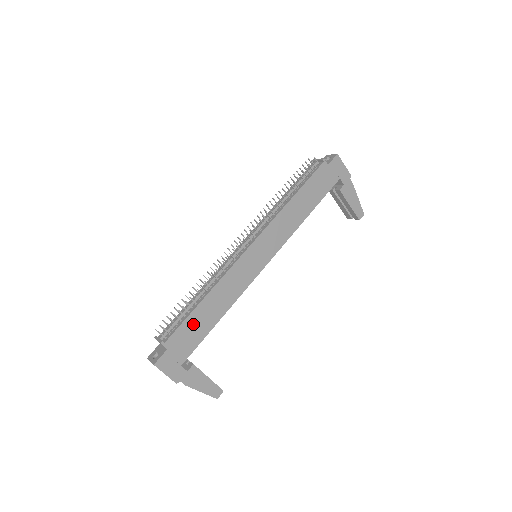
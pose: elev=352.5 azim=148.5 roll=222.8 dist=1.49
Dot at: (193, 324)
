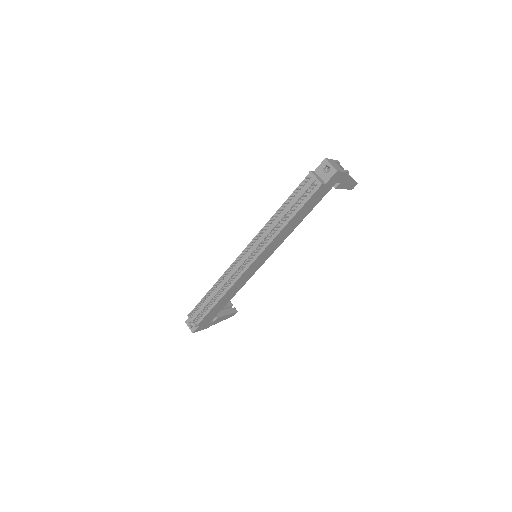
Dot at: (214, 310)
